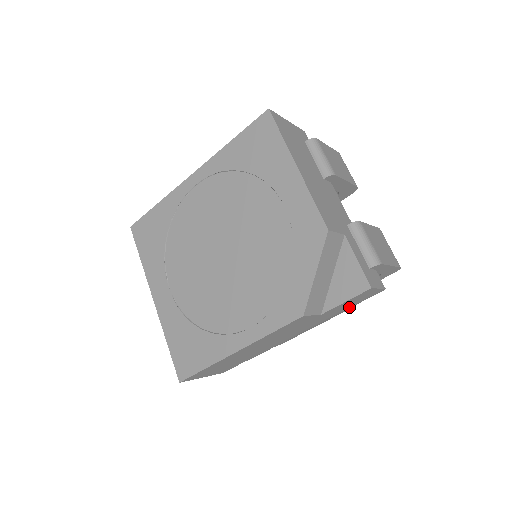
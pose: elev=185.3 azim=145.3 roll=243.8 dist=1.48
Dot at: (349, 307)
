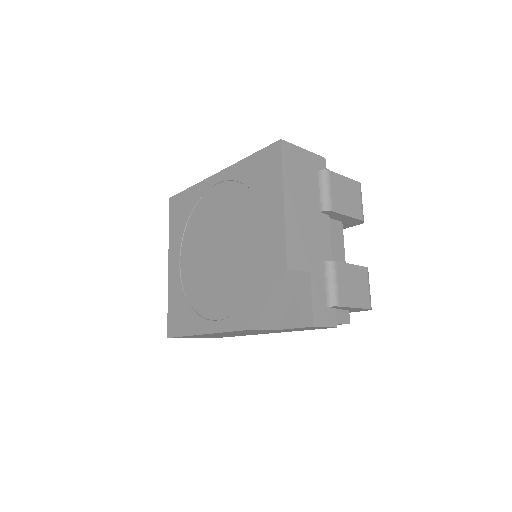
Dot at: occluded
